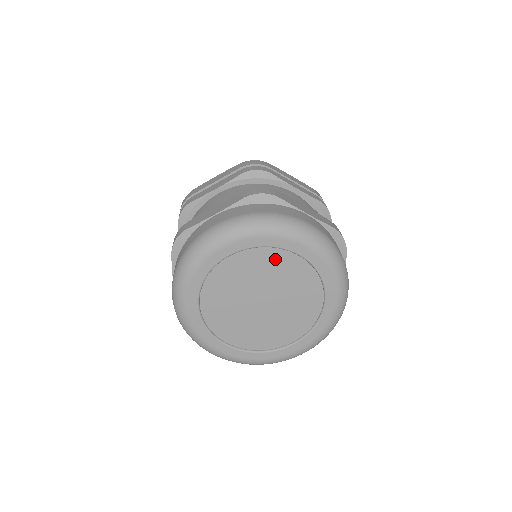
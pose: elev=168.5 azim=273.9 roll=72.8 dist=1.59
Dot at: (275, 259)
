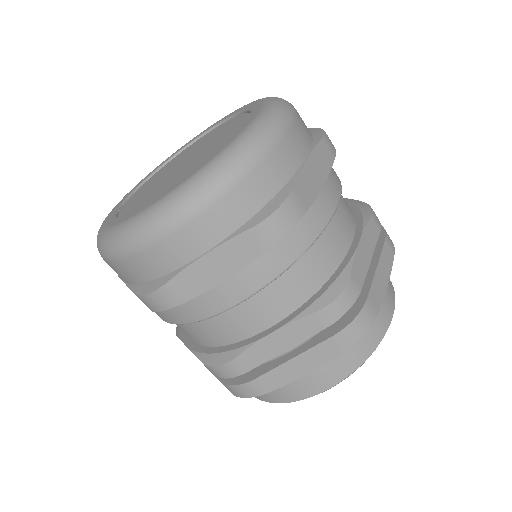
Dot at: occluded
